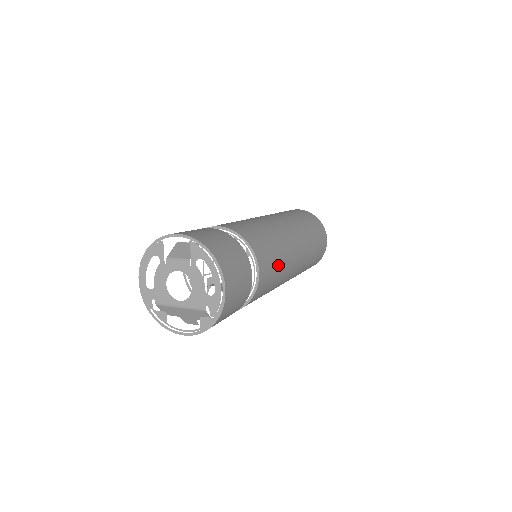
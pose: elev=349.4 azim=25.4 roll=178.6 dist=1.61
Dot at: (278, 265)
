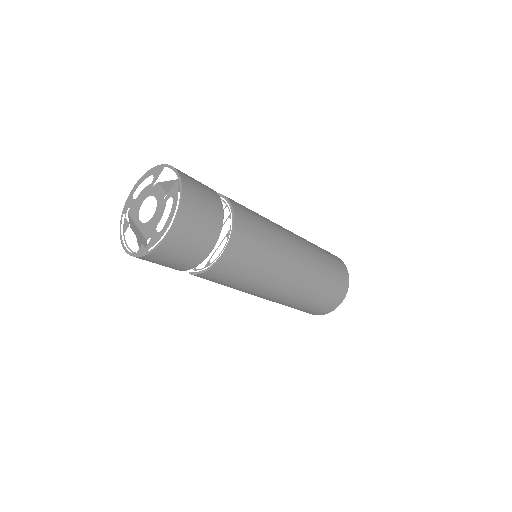
Dot at: (254, 269)
